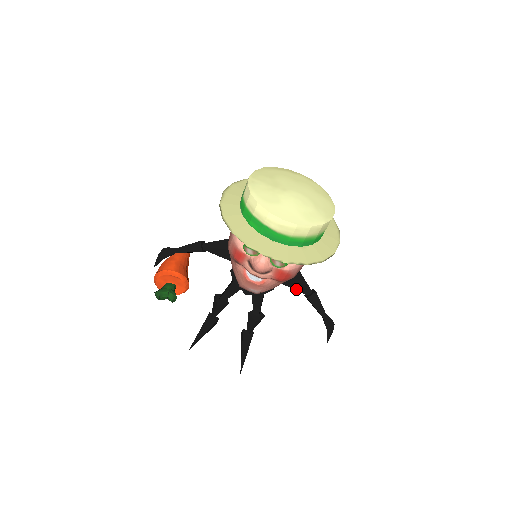
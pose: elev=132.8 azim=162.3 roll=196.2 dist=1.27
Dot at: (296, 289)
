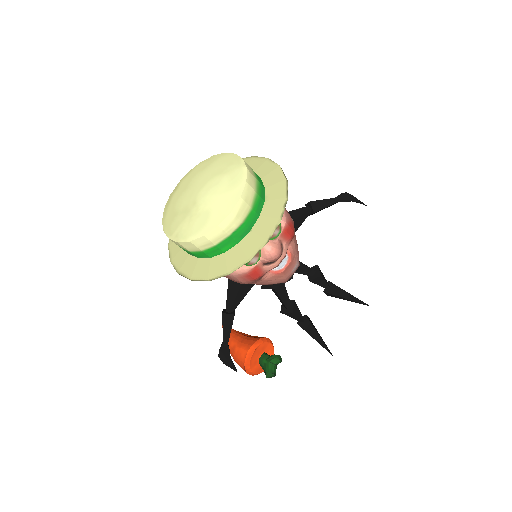
Dot at: (302, 222)
